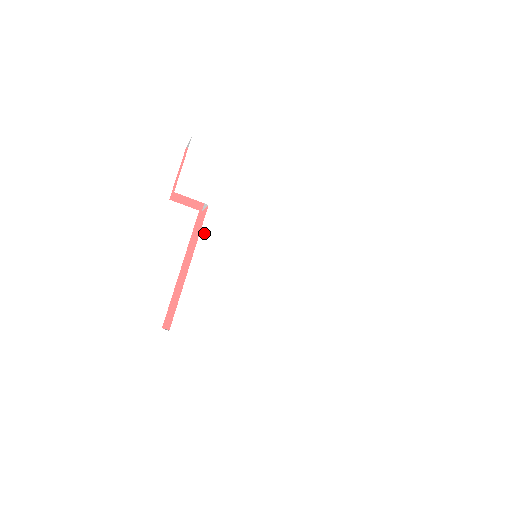
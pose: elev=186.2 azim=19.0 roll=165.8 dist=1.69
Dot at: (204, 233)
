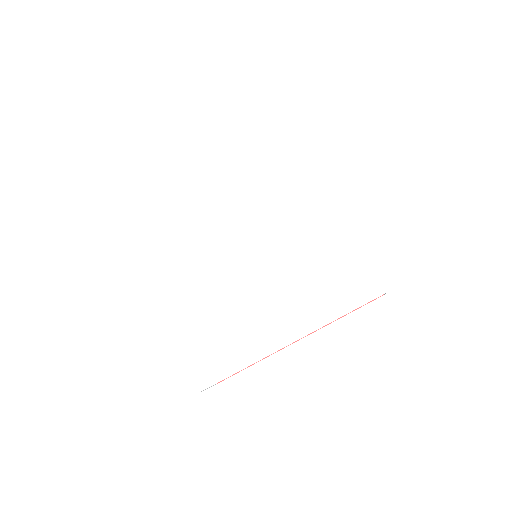
Dot at: (217, 193)
